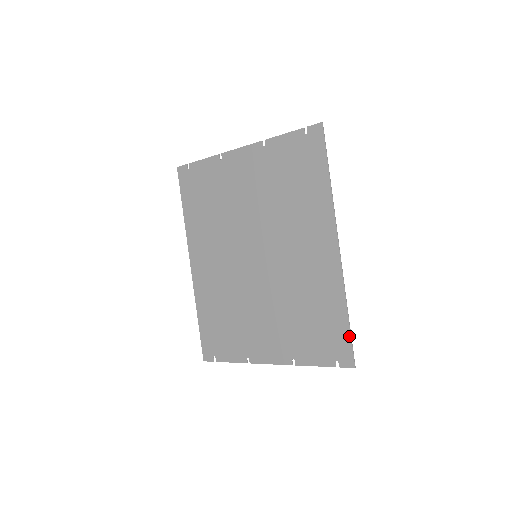
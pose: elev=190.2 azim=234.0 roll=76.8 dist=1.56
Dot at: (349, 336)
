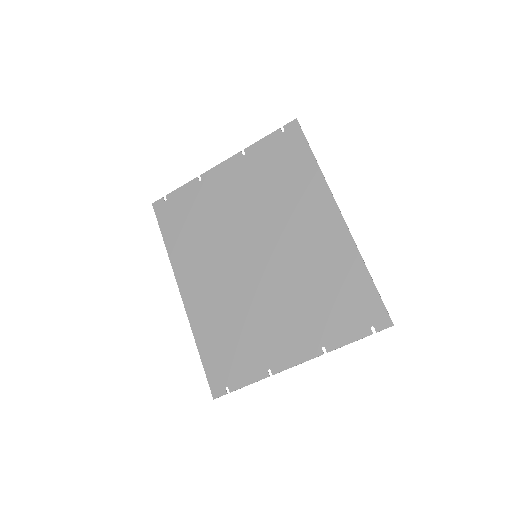
Dot at: (377, 295)
